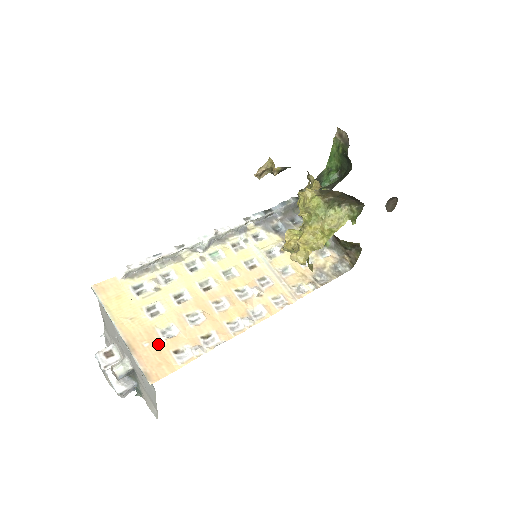
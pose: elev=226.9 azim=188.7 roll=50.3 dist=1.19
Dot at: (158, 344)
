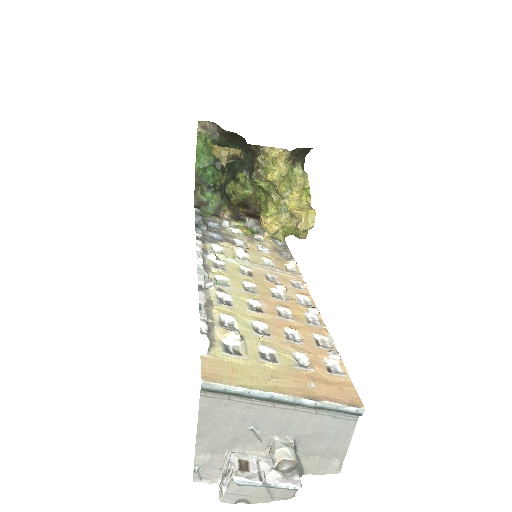
Dot at: (315, 377)
